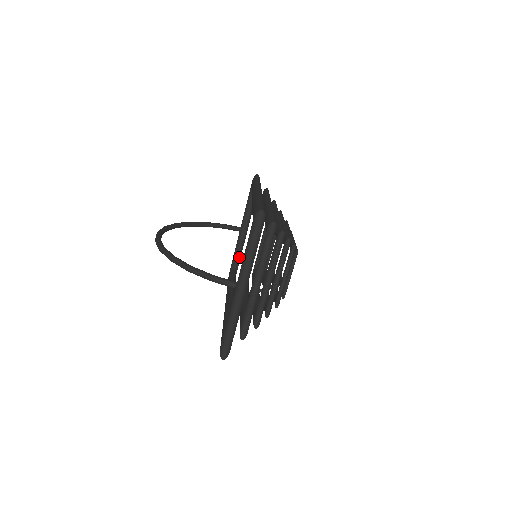
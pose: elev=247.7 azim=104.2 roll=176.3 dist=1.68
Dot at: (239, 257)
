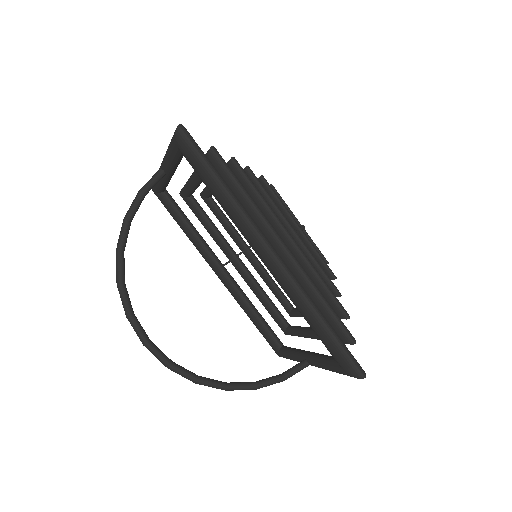
Dot at: (331, 357)
